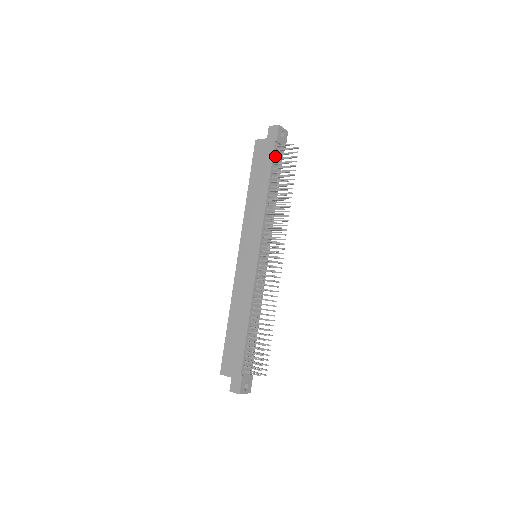
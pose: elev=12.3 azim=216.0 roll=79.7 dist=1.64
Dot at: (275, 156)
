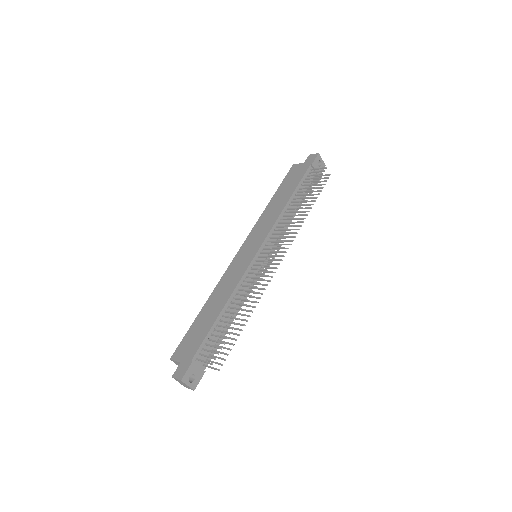
Dot at: (306, 177)
